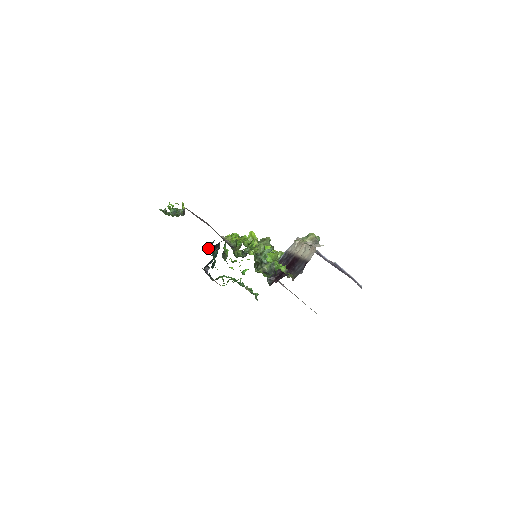
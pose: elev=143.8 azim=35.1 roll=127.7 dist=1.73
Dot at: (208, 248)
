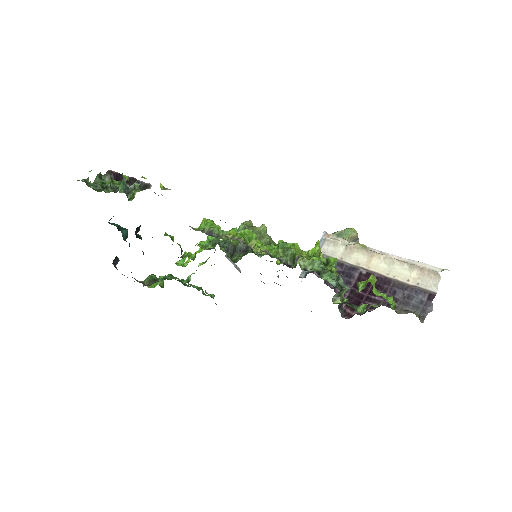
Dot at: (117, 228)
